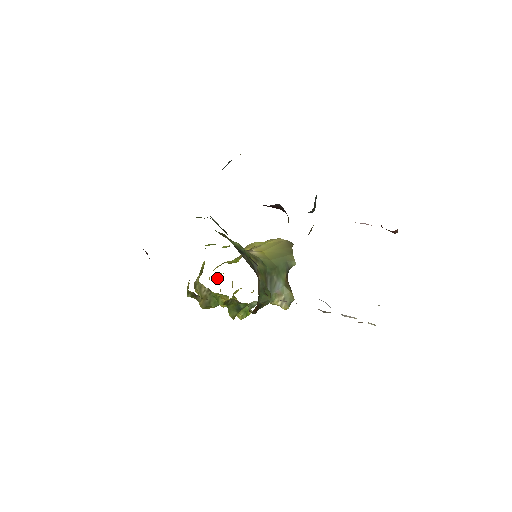
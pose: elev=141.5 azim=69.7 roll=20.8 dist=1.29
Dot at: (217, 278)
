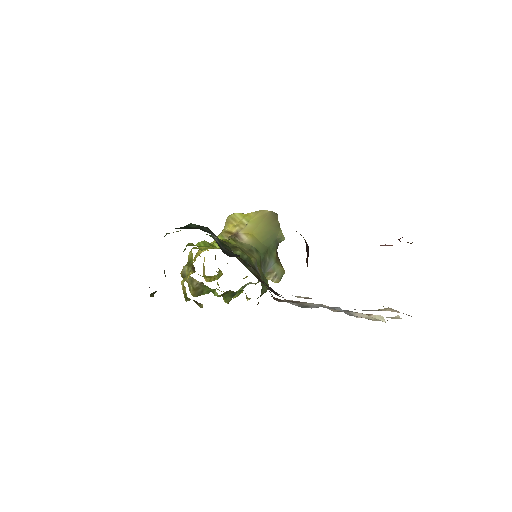
Dot at: occluded
